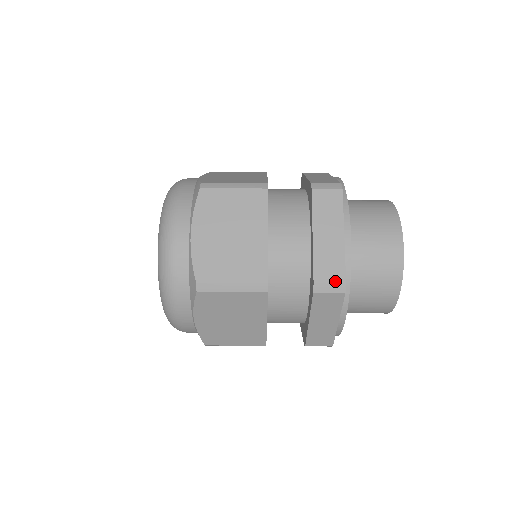
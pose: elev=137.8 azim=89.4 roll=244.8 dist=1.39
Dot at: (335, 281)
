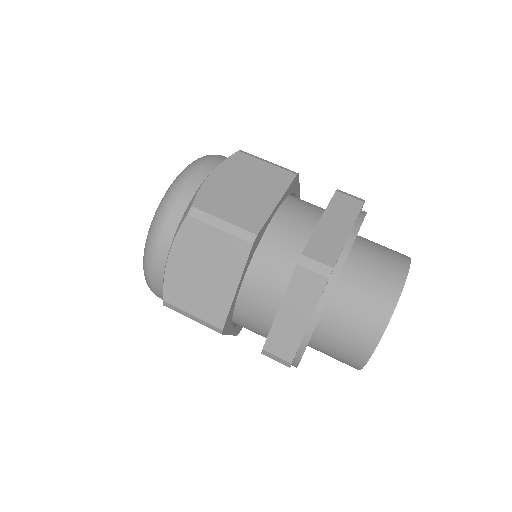
Dot at: (324, 261)
